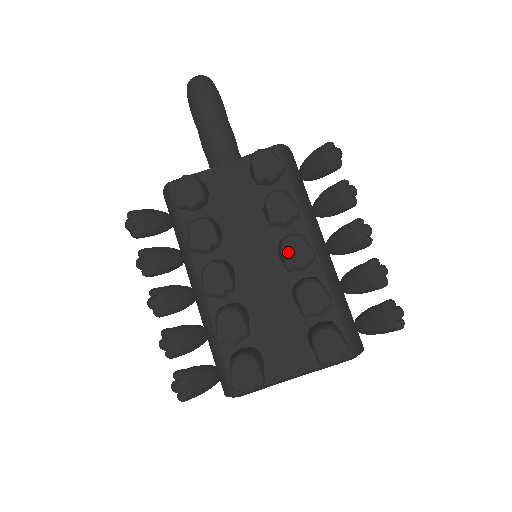
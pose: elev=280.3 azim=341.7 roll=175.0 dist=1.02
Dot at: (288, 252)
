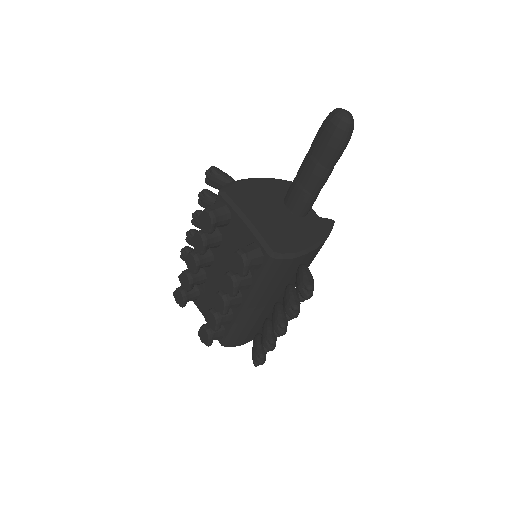
Dot at: (216, 299)
